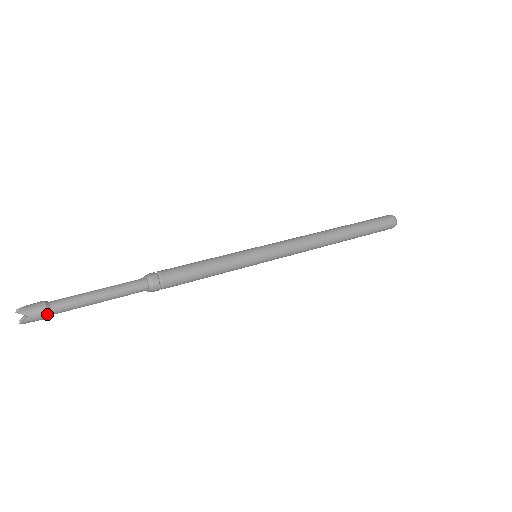
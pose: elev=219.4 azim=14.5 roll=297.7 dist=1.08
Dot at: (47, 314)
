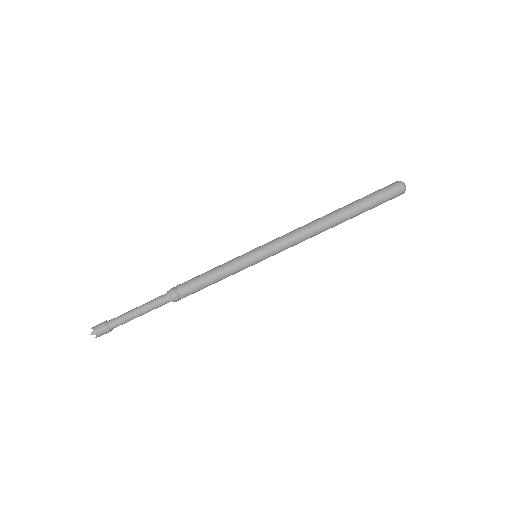
Dot at: (105, 325)
